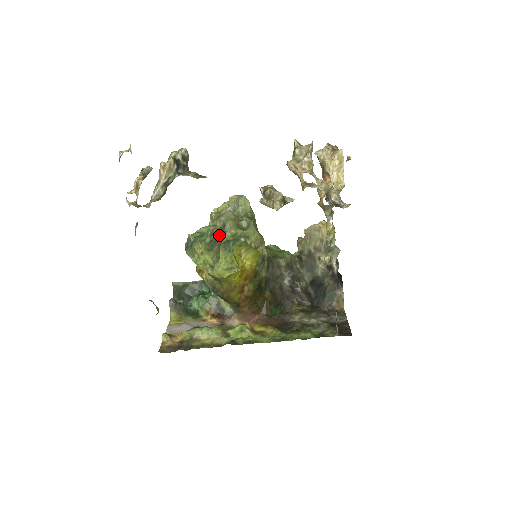
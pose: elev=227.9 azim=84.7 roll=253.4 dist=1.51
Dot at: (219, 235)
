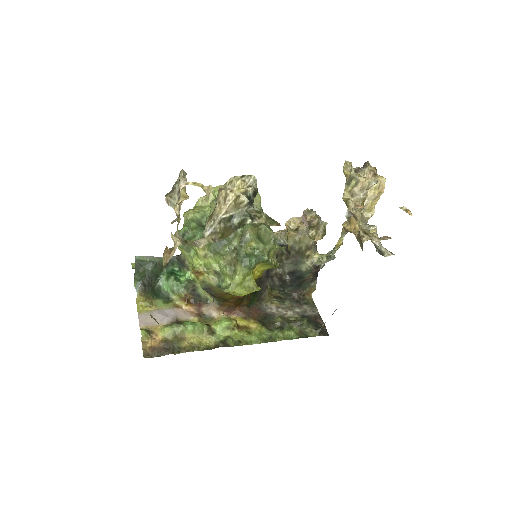
Dot at: occluded
